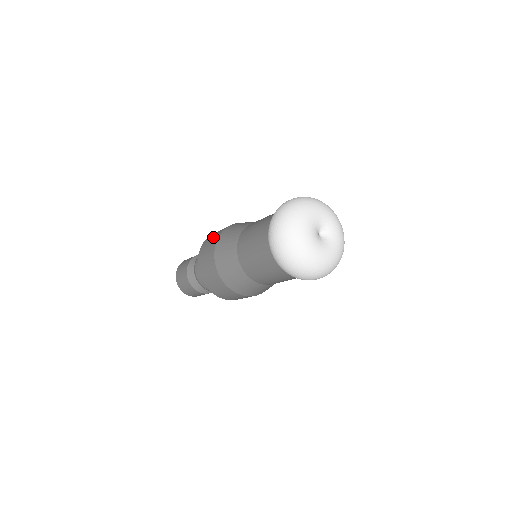
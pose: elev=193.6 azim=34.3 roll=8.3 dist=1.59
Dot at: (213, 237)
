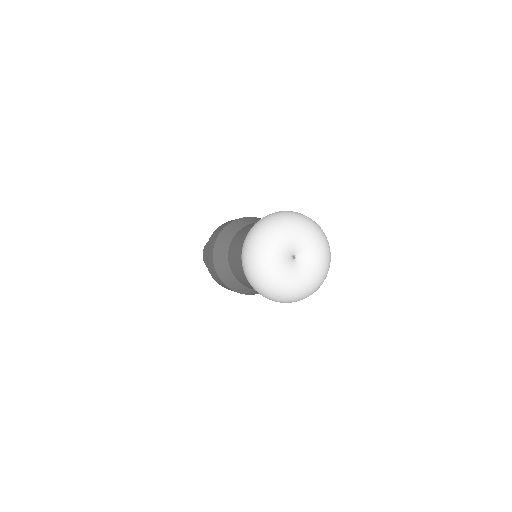
Dot at: occluded
